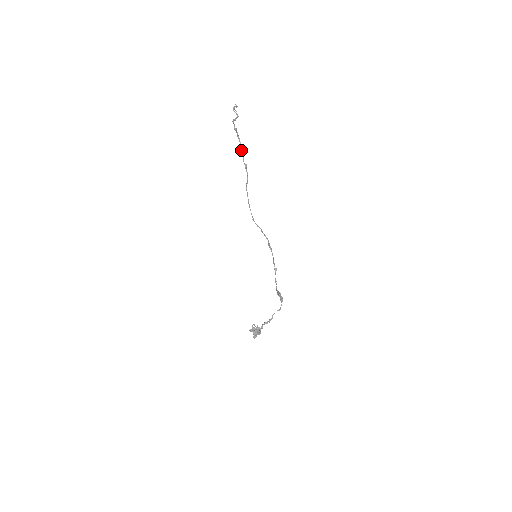
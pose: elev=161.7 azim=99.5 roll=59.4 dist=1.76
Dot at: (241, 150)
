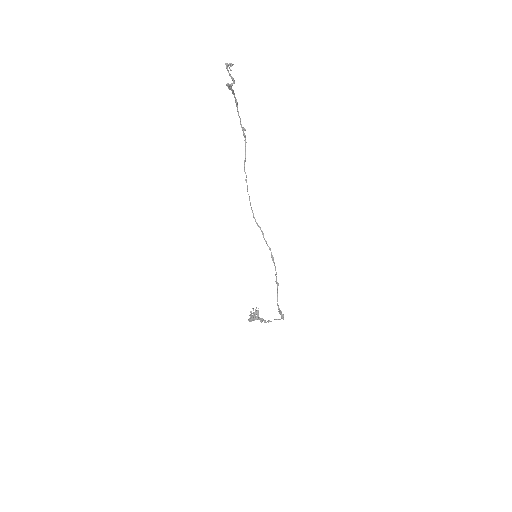
Dot at: (237, 109)
